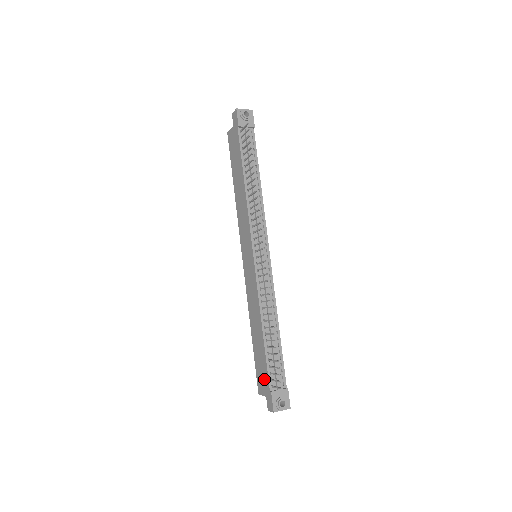
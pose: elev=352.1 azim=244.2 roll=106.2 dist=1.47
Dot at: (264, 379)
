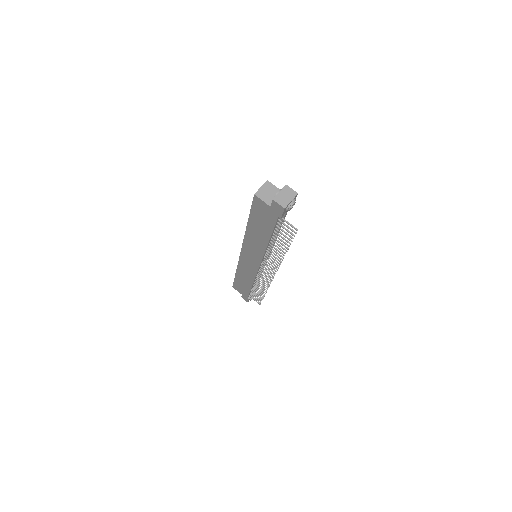
Dot at: (243, 292)
